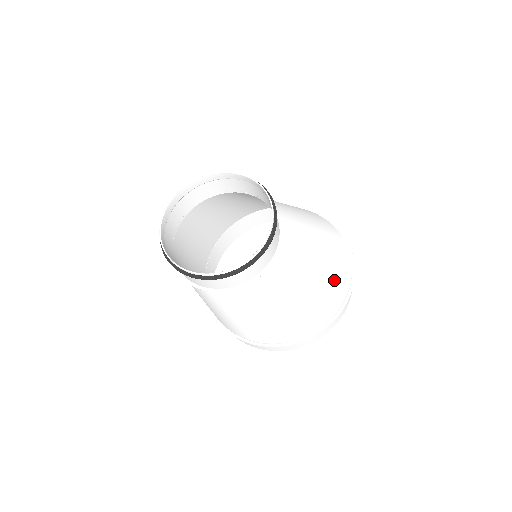
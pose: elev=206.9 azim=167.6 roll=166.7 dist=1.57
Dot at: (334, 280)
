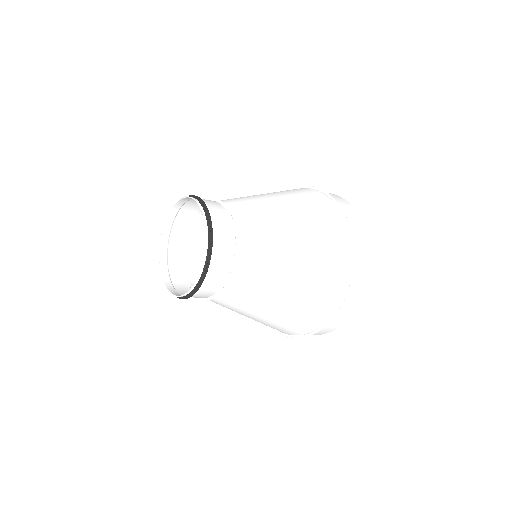
Dot at: (306, 307)
